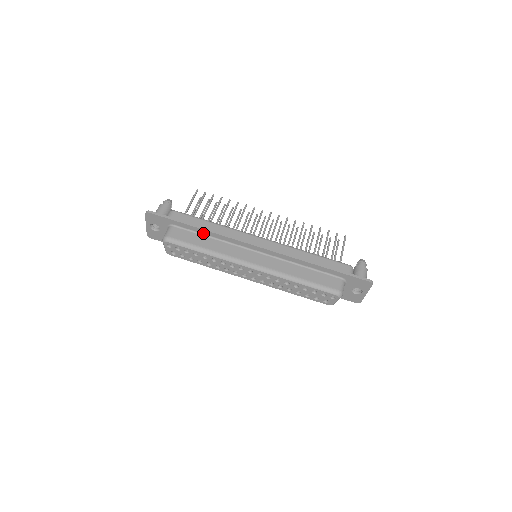
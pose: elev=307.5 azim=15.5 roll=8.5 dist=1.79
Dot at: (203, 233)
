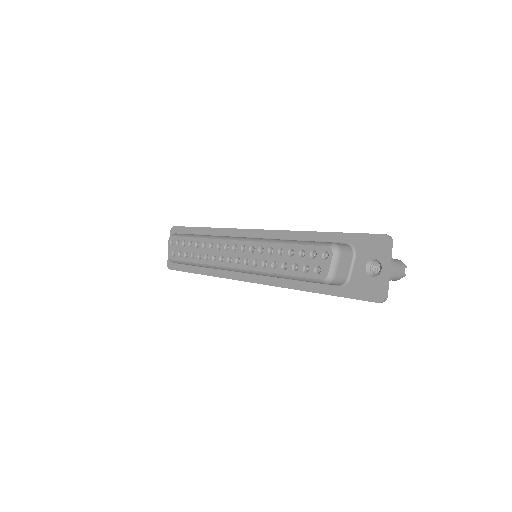
Dot at: (210, 234)
